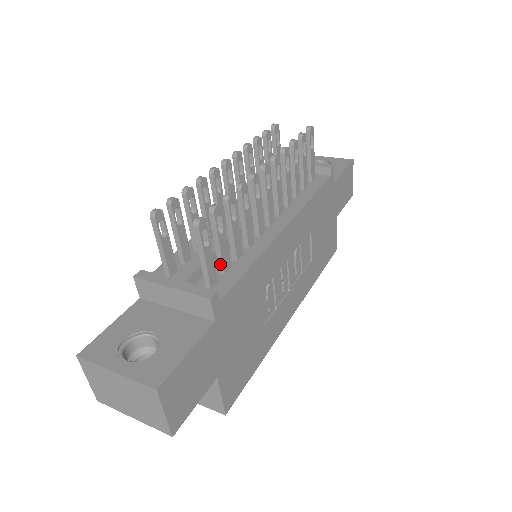
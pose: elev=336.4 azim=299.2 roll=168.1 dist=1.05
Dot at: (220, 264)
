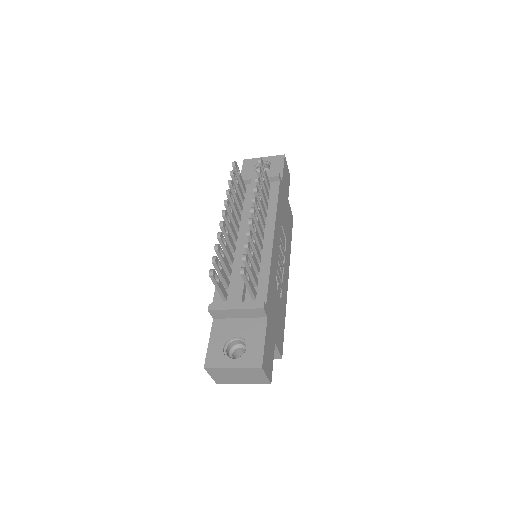
Dot at: (254, 282)
